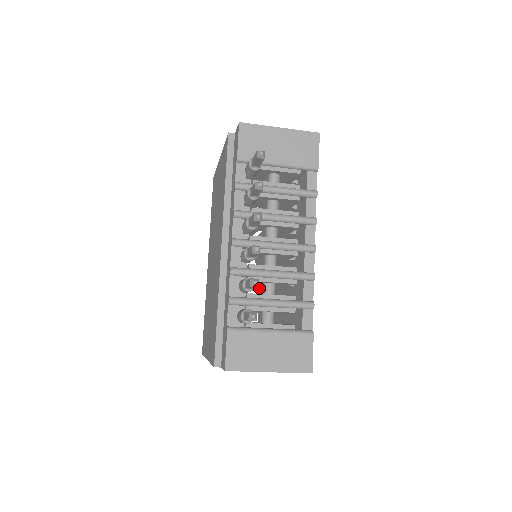
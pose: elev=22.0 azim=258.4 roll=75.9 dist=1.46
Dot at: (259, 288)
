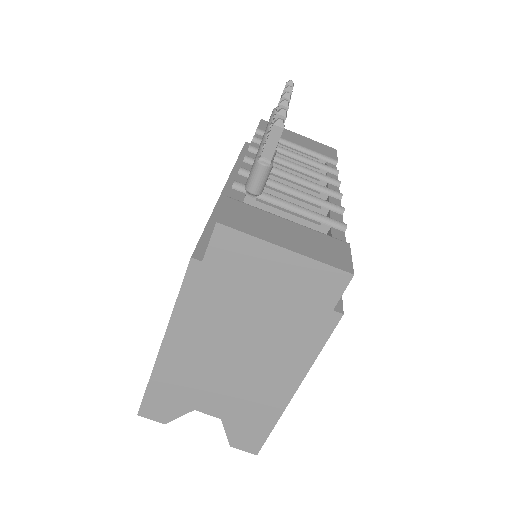
Dot at: occluded
